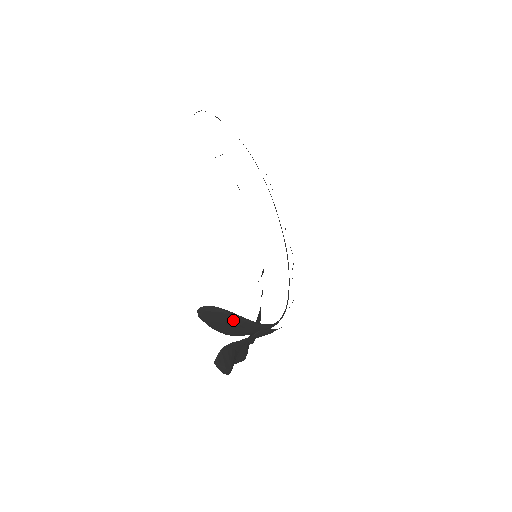
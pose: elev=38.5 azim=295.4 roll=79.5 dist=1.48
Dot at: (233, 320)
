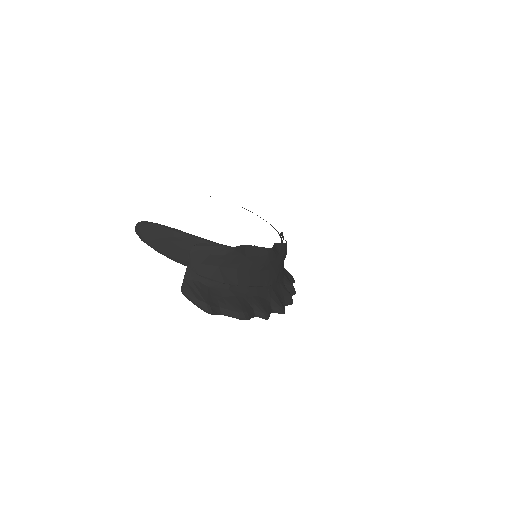
Dot at: (164, 232)
